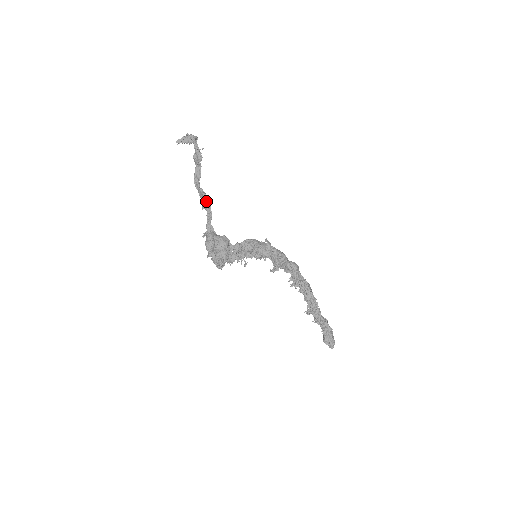
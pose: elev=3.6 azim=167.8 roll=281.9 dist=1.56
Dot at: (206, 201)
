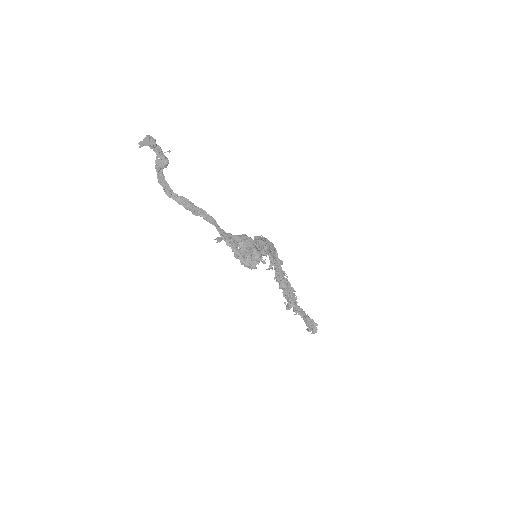
Dot at: (195, 207)
